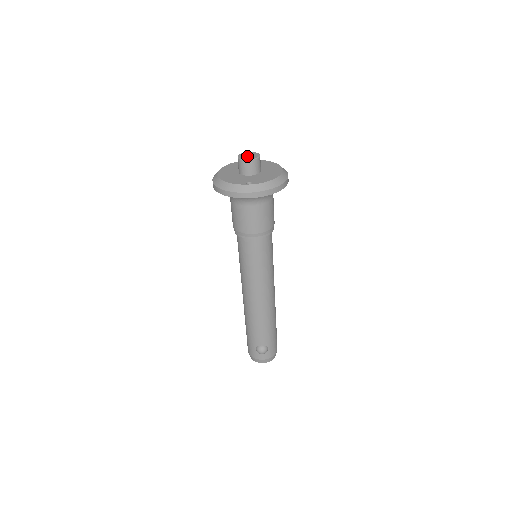
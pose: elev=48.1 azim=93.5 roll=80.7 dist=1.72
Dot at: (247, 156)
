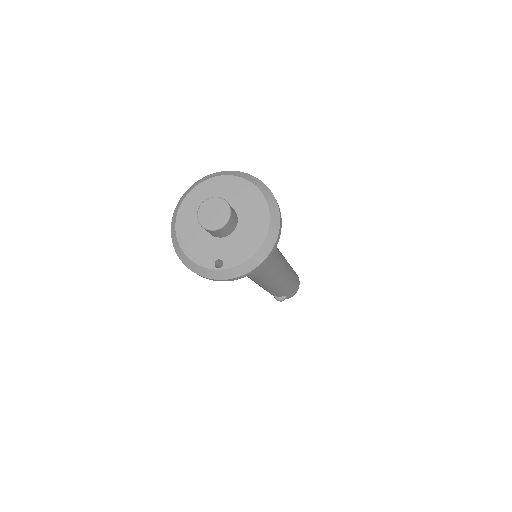
Dot at: (211, 217)
